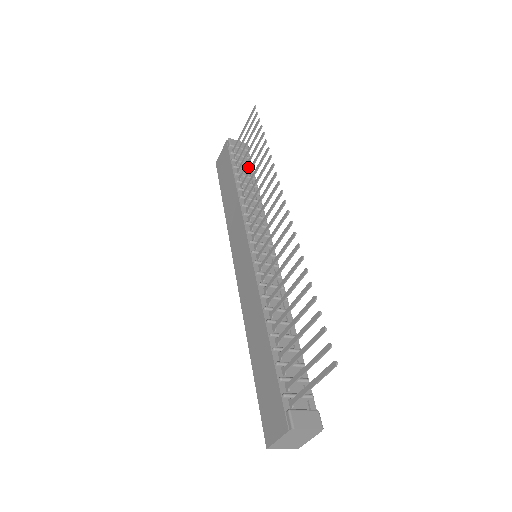
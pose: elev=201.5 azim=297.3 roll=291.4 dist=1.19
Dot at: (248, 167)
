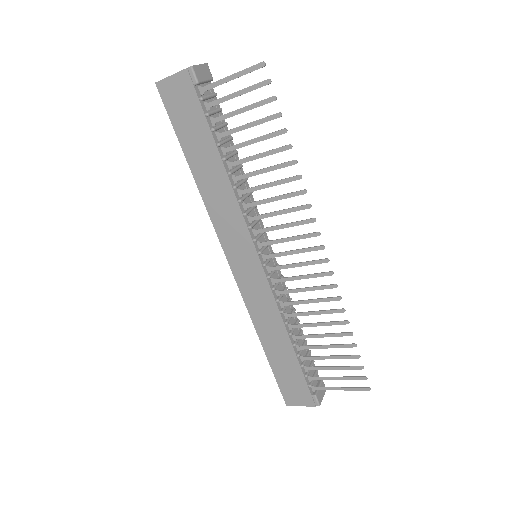
Dot at: (218, 114)
